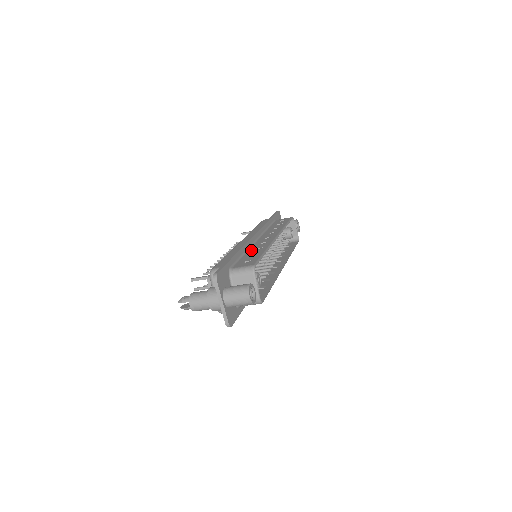
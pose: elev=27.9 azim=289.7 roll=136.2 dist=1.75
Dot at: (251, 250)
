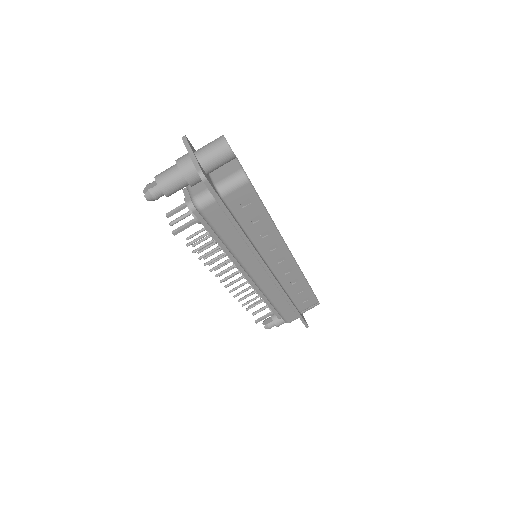
Dot at: occluded
